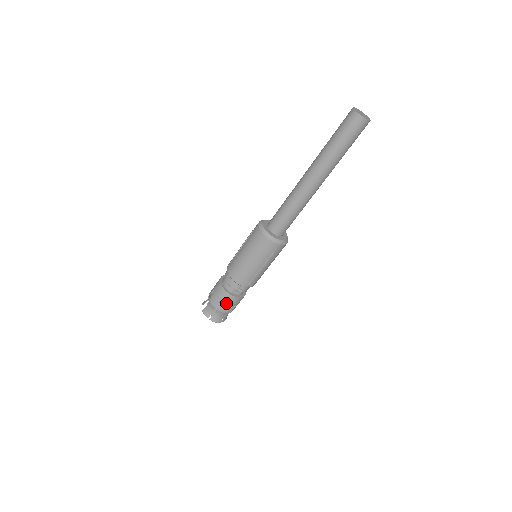
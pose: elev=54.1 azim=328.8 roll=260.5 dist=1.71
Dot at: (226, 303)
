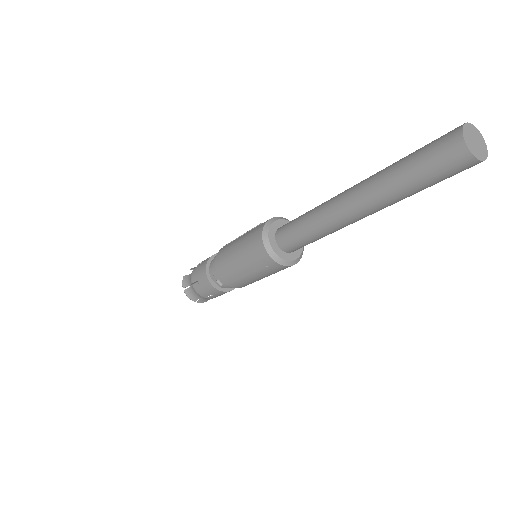
Dot at: (202, 286)
